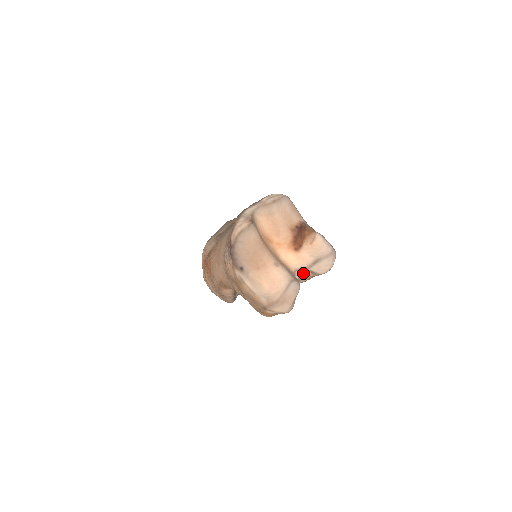
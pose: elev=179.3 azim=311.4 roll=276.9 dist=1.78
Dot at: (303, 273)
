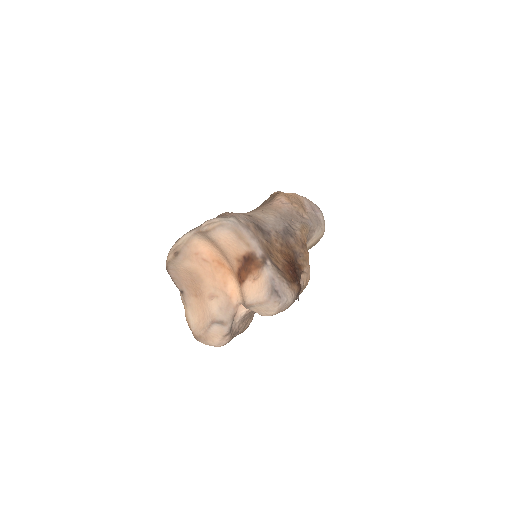
Dot at: occluded
